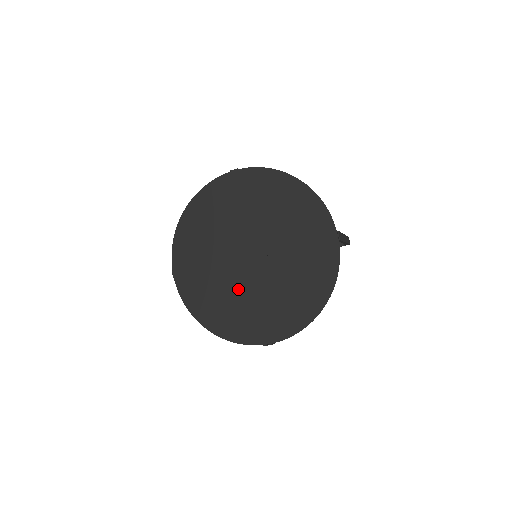
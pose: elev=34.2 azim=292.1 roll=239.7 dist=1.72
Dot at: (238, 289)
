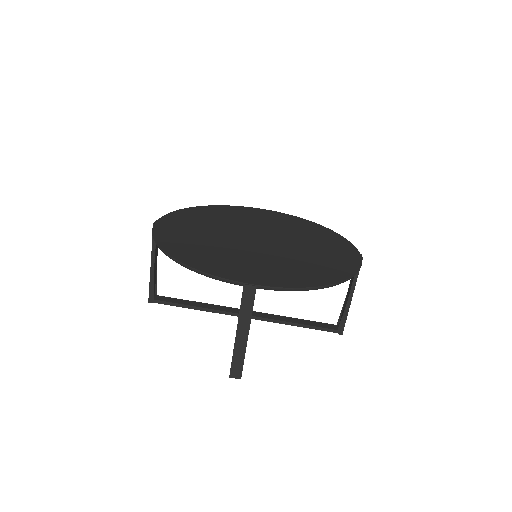
Dot at: (232, 247)
